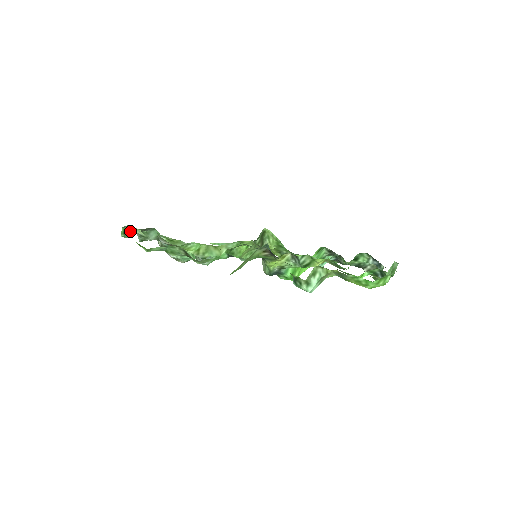
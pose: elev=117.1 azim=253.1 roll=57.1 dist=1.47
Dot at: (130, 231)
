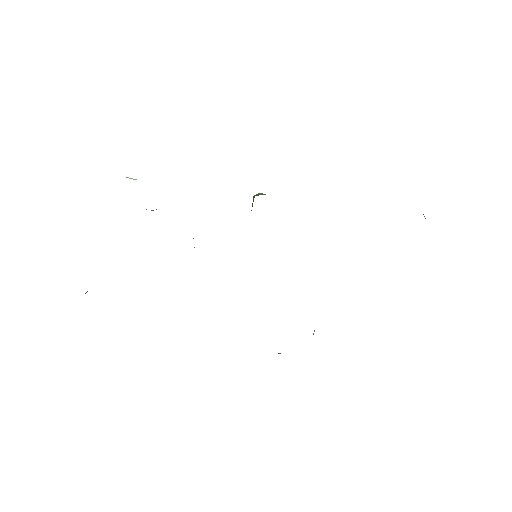
Dot at: occluded
